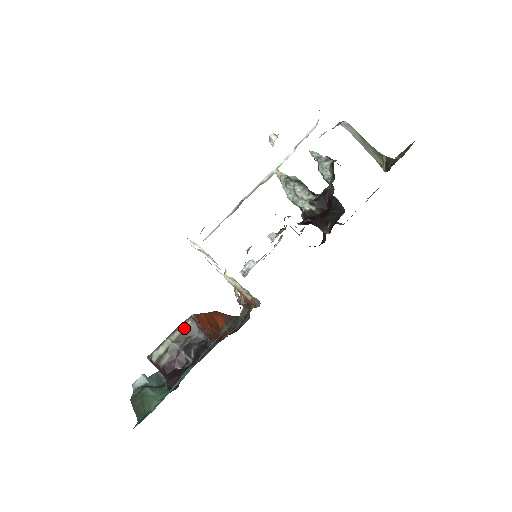
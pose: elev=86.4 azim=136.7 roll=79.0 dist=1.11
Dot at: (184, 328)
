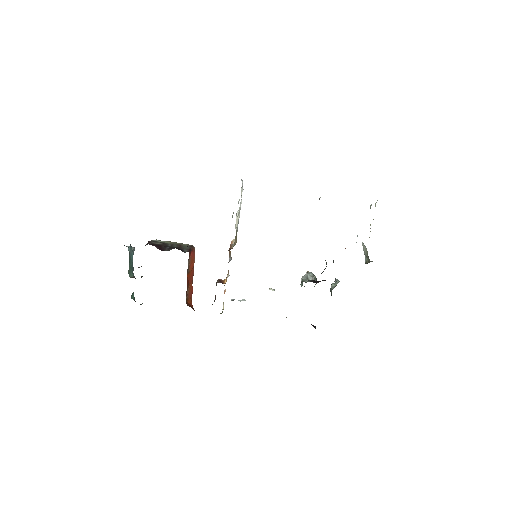
Dot at: (183, 244)
